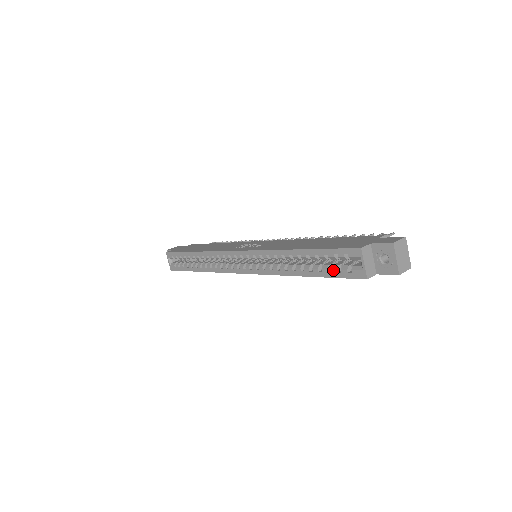
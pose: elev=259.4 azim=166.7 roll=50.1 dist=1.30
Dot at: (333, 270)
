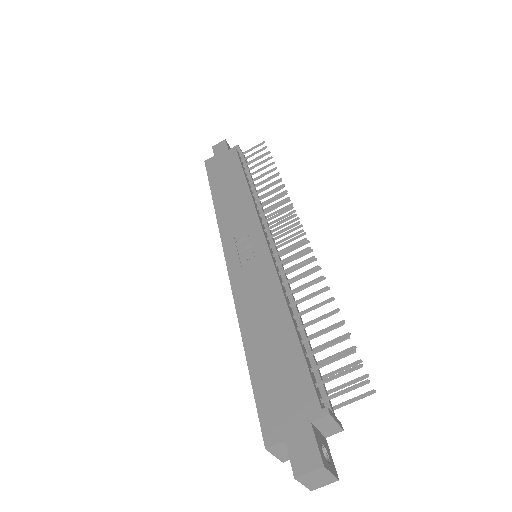
Dot at: occluded
